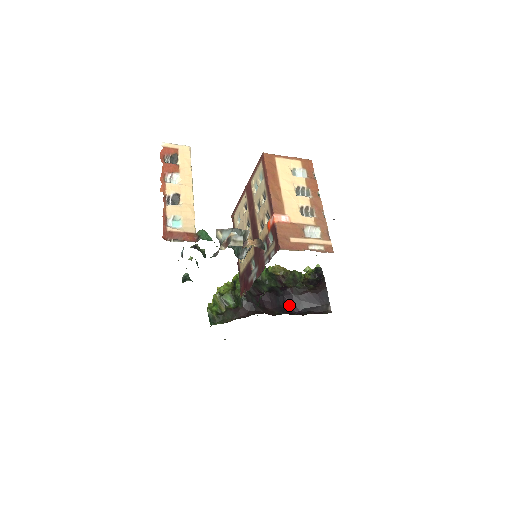
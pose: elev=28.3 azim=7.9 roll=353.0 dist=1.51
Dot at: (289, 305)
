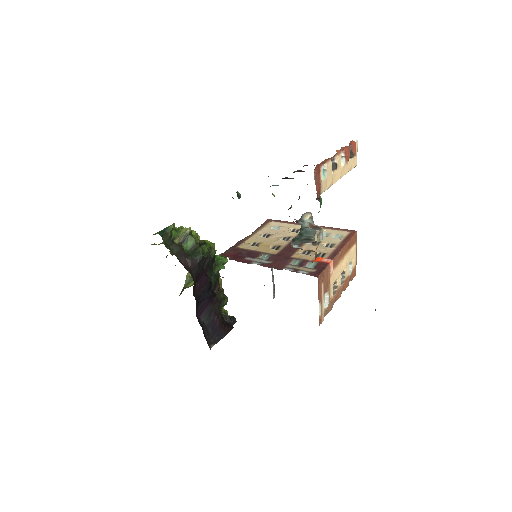
Dot at: (202, 305)
